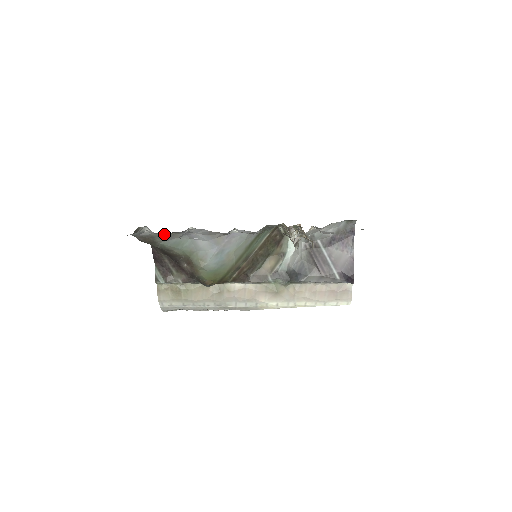
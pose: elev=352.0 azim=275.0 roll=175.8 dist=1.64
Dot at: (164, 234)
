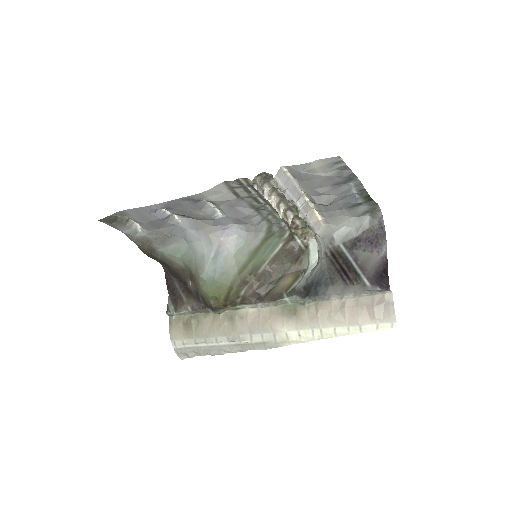
Dot at: (160, 236)
